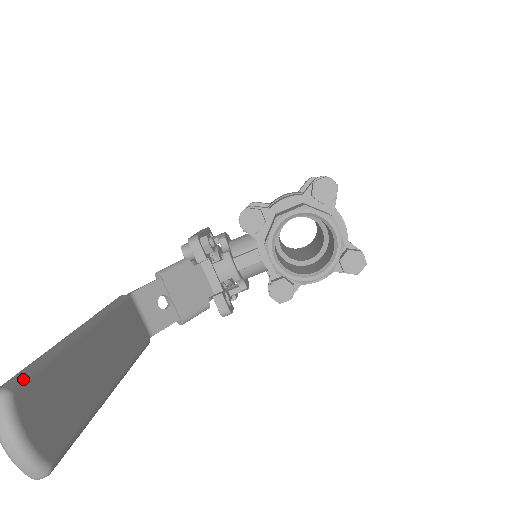
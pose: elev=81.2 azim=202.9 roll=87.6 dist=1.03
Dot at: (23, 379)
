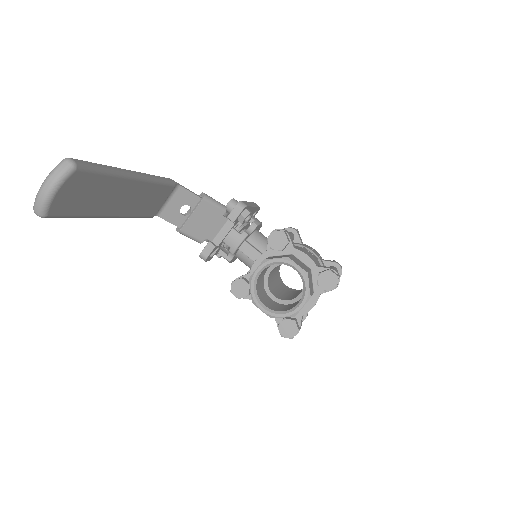
Dot at: (87, 169)
